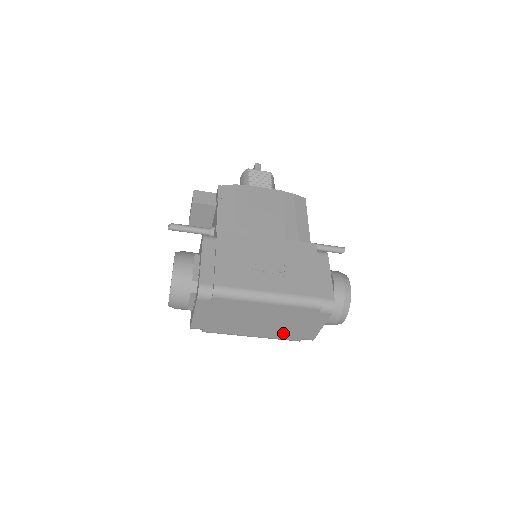
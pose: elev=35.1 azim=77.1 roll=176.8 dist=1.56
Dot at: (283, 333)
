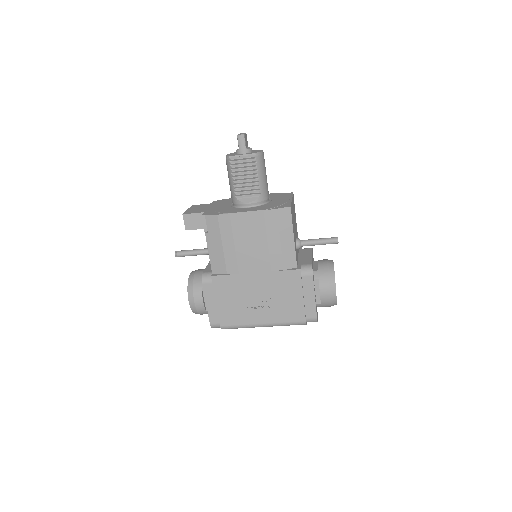
Dot at: occluded
